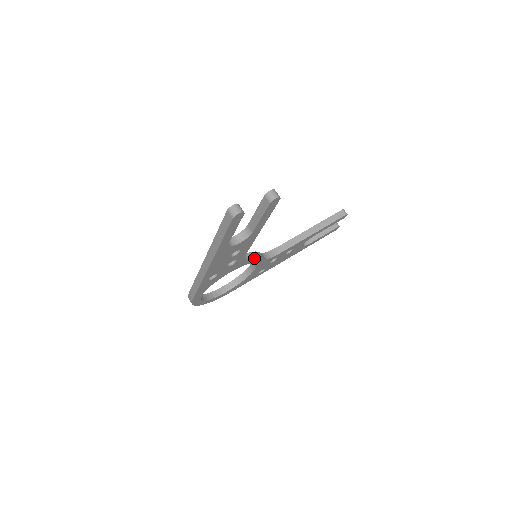
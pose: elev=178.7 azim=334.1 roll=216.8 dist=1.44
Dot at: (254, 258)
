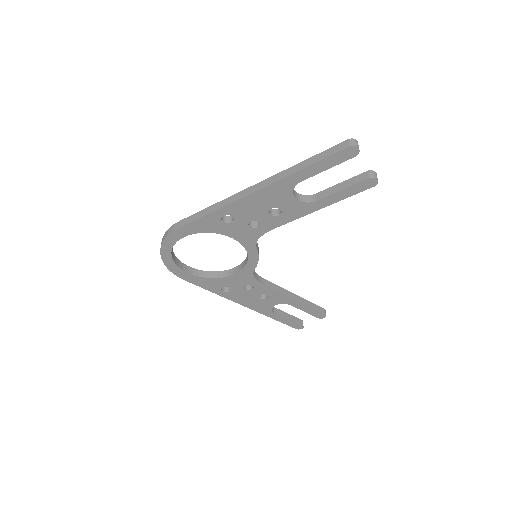
Dot at: (258, 252)
